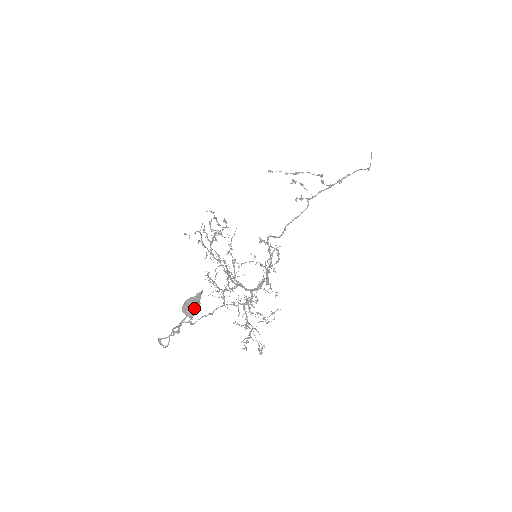
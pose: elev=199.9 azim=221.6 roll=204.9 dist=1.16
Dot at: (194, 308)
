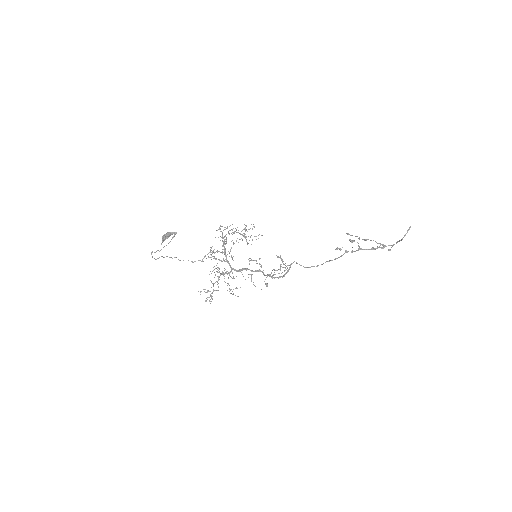
Dot at: (164, 236)
